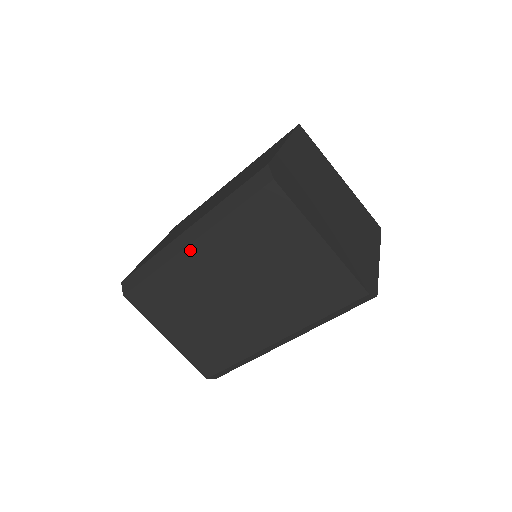
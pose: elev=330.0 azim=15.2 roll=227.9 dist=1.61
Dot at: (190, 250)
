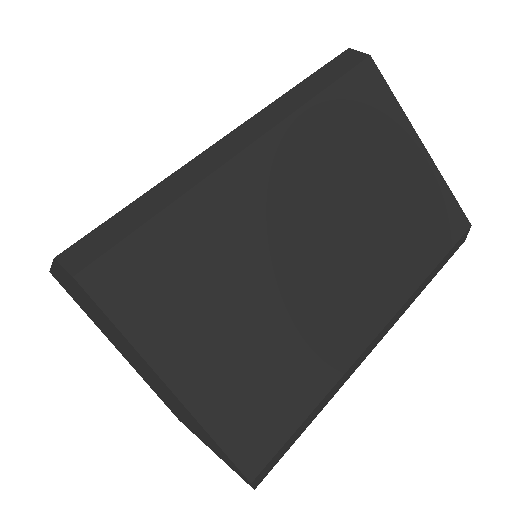
Dot at: (250, 156)
